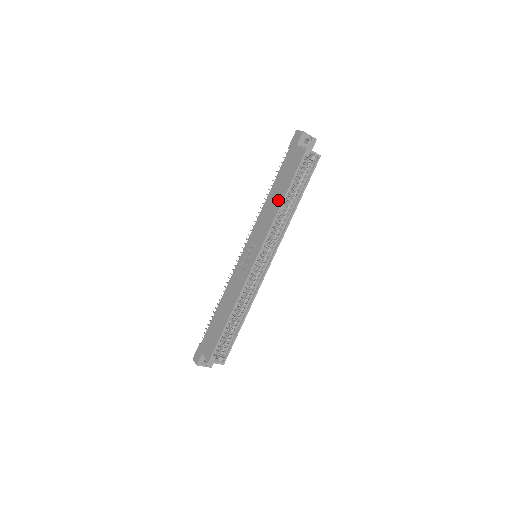
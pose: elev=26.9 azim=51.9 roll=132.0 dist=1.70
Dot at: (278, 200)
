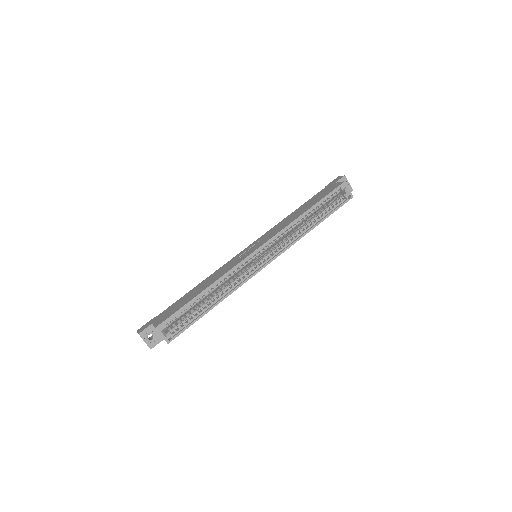
Dot at: (301, 212)
